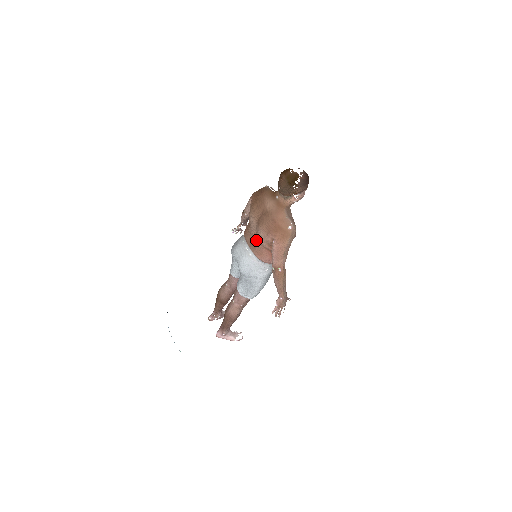
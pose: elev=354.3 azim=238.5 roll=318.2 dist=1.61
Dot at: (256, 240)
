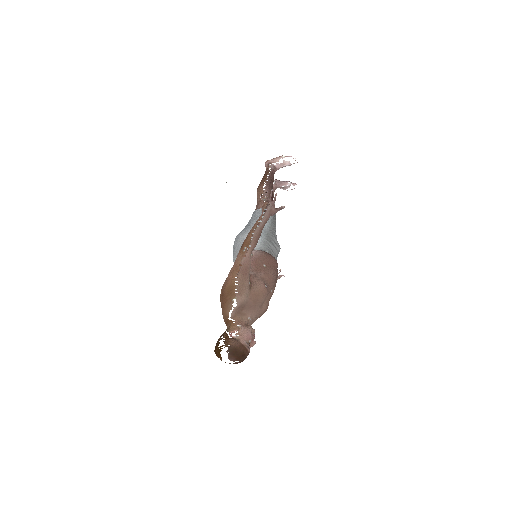
Dot at: occluded
